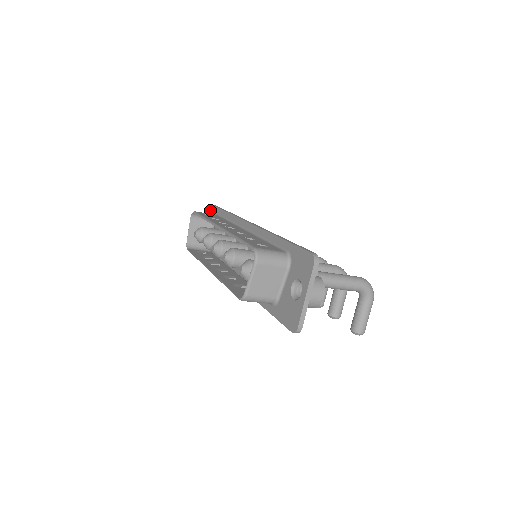
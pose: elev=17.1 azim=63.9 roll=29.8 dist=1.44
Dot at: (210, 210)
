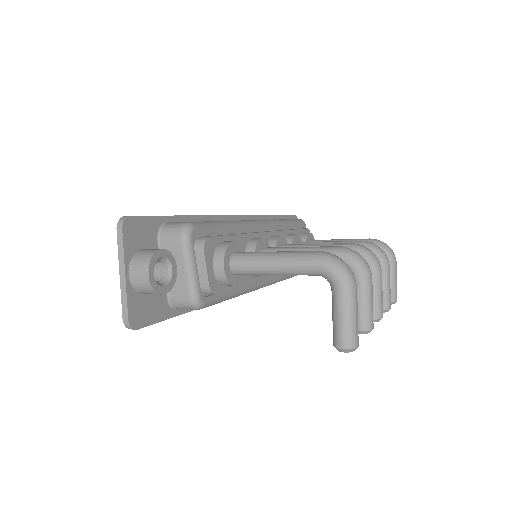
Dot at: occluded
